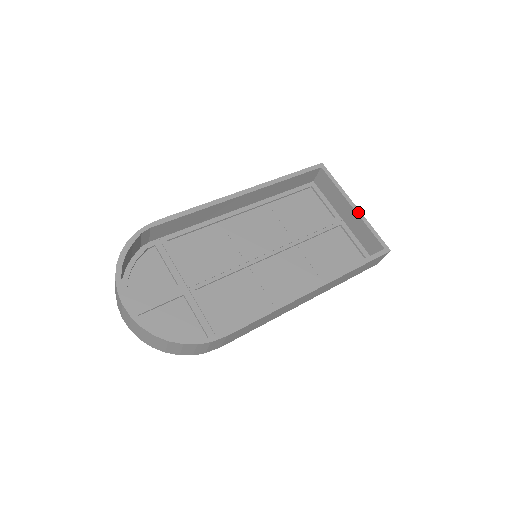
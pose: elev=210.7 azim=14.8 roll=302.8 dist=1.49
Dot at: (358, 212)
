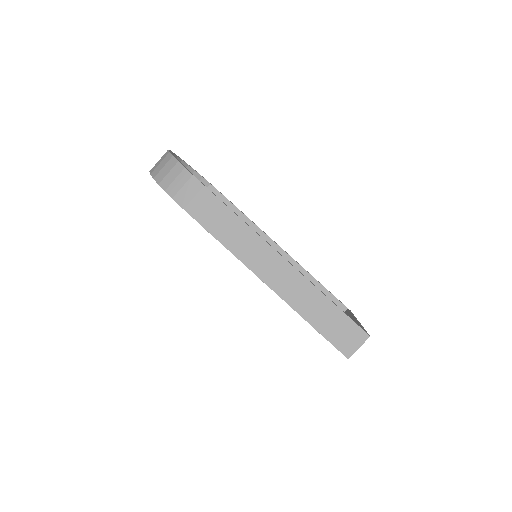
Dot at: (358, 321)
